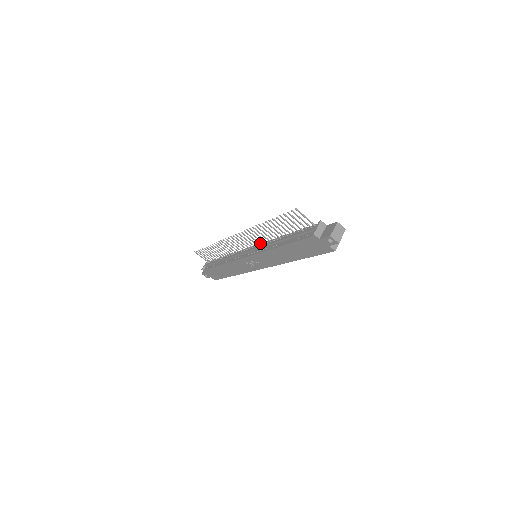
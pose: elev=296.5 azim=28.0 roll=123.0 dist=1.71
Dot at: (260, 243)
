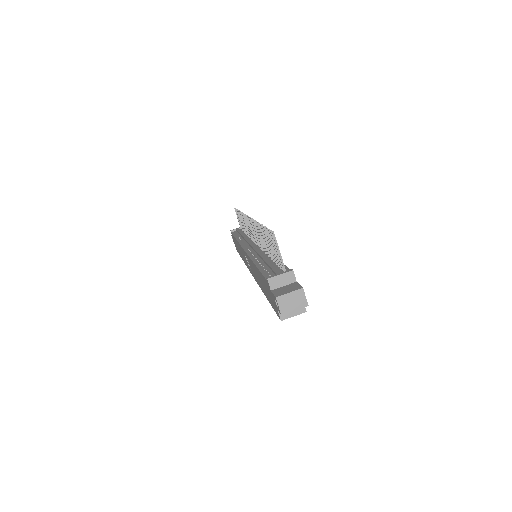
Dot at: occluded
